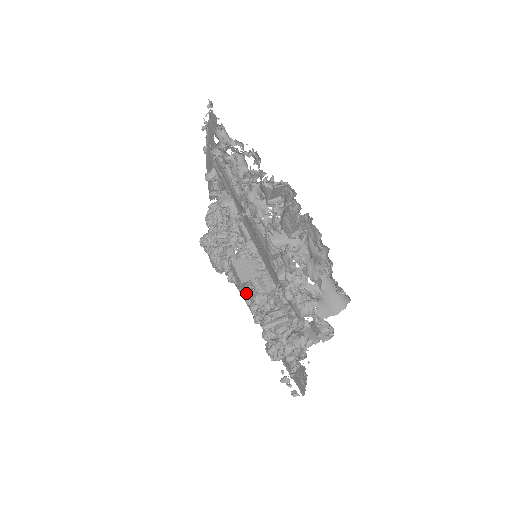
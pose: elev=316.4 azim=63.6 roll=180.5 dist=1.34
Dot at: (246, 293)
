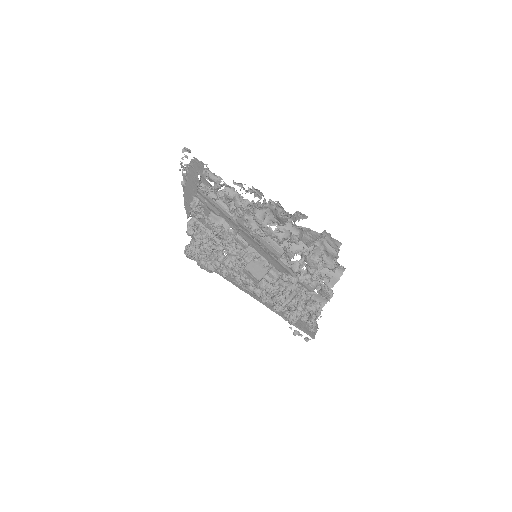
Dot at: (251, 284)
